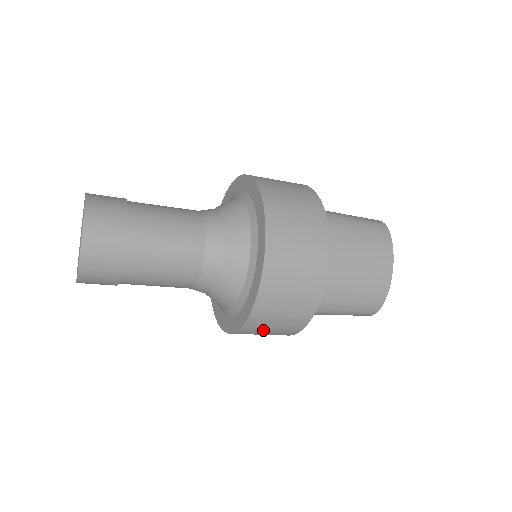
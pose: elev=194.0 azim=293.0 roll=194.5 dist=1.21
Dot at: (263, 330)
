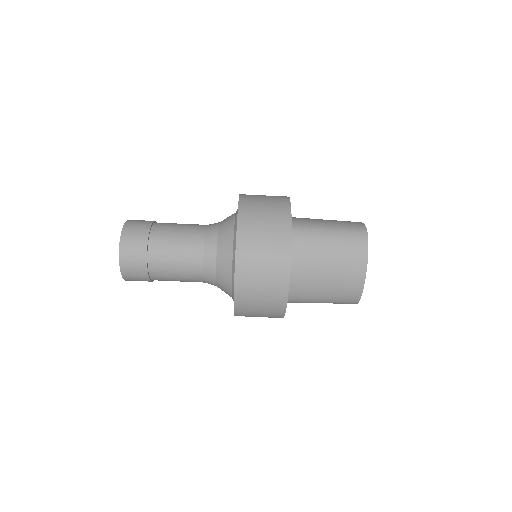
Dot at: (258, 215)
